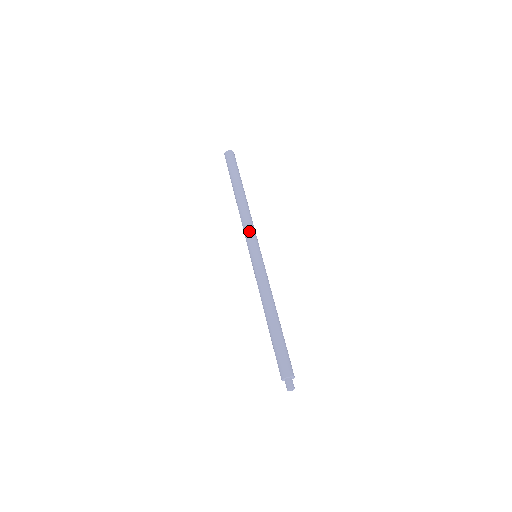
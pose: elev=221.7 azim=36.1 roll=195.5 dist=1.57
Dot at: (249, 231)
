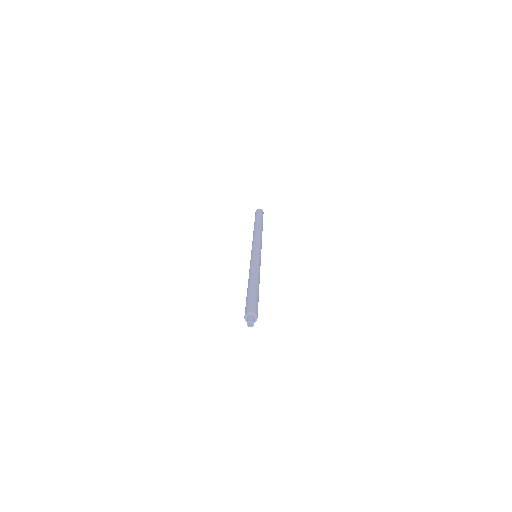
Dot at: (260, 243)
